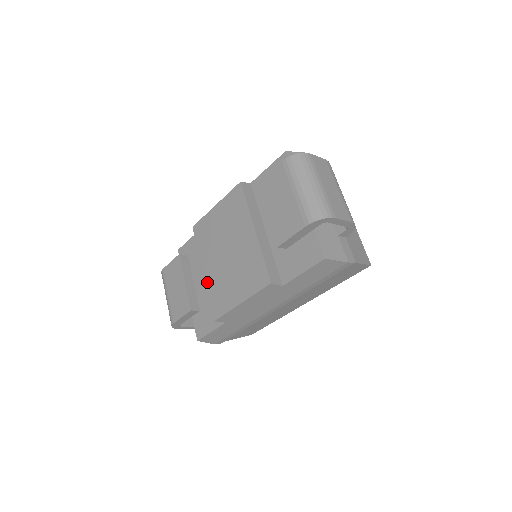
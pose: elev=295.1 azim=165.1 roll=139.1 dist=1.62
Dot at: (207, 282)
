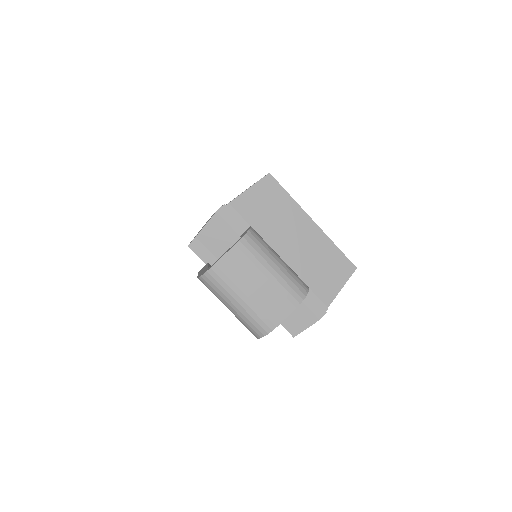
Dot at: occluded
